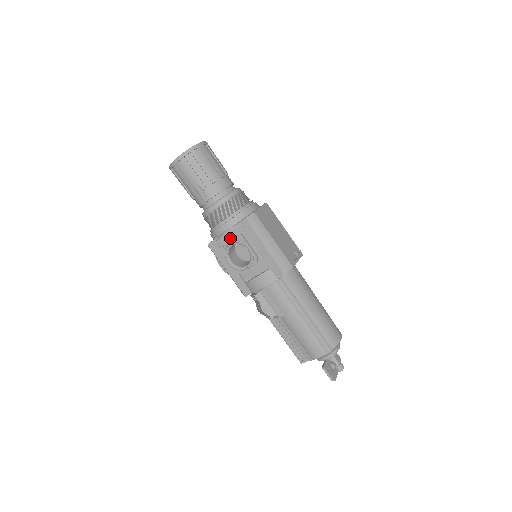
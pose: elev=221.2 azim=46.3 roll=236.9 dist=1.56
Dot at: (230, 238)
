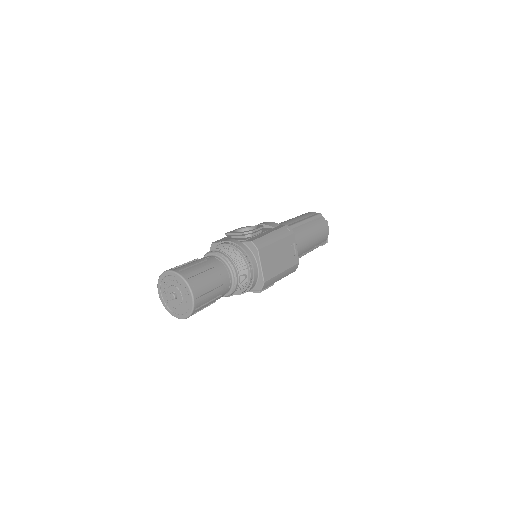
Dot at: occluded
